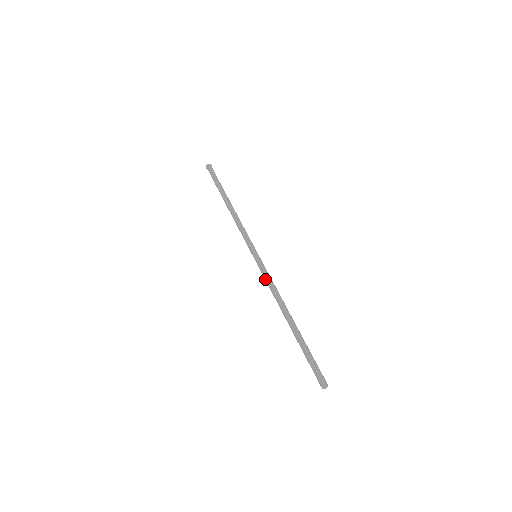
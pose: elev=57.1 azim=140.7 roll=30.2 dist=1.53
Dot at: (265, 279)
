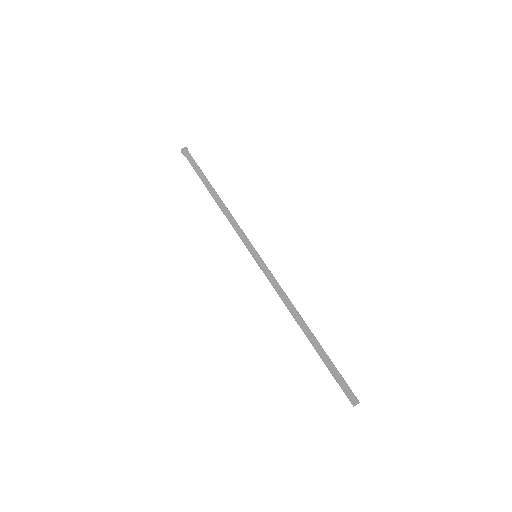
Dot at: (271, 283)
